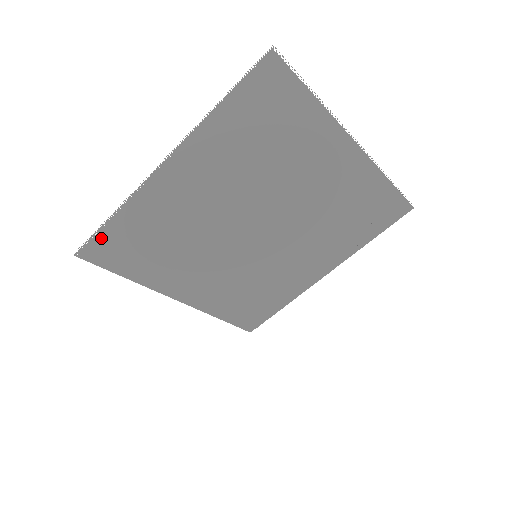
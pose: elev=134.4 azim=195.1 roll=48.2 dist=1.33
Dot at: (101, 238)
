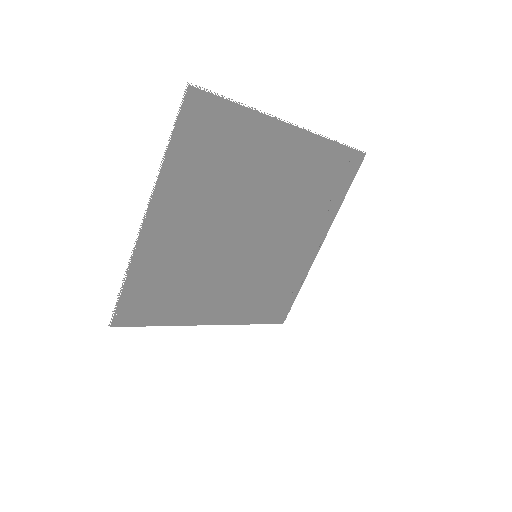
Dot at: (124, 302)
